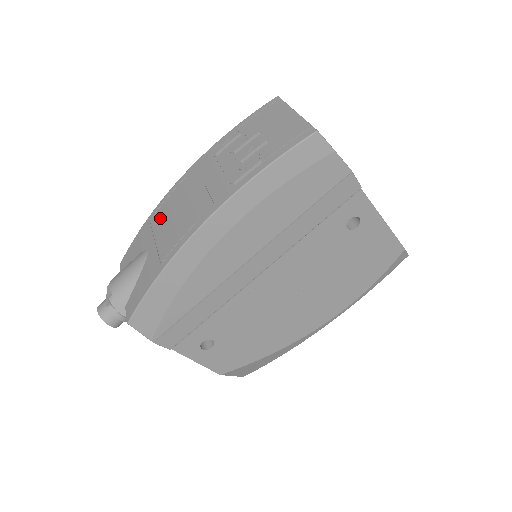
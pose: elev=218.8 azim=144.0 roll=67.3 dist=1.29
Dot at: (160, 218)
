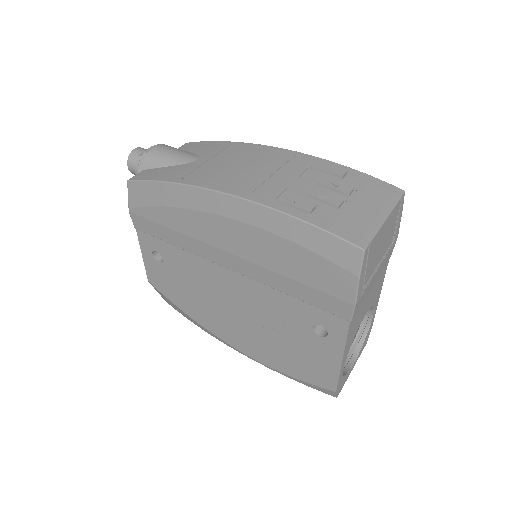
Dot at: (232, 152)
